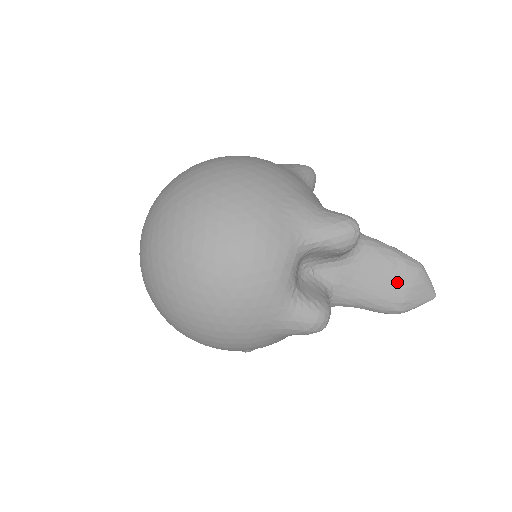
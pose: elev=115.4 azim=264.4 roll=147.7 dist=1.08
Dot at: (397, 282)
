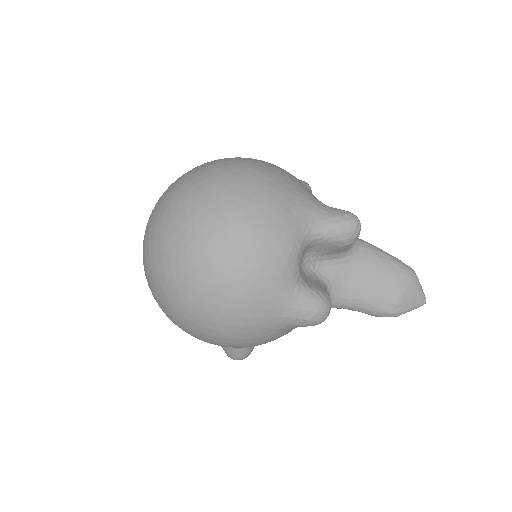
Dot at: (391, 284)
